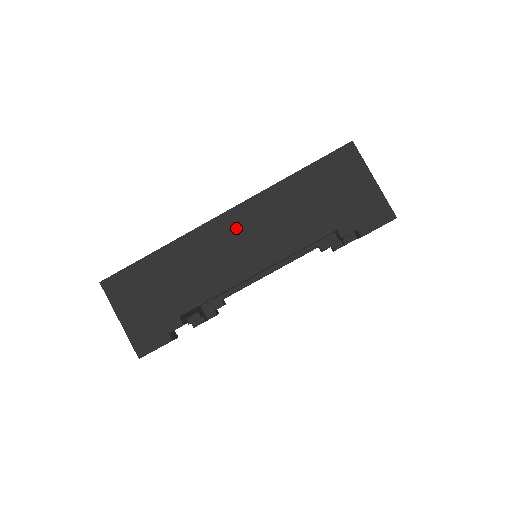
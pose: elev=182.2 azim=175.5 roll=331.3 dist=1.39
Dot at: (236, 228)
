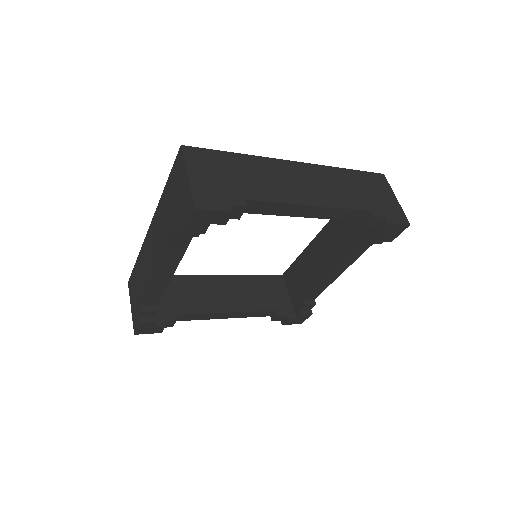
Dot at: (152, 237)
